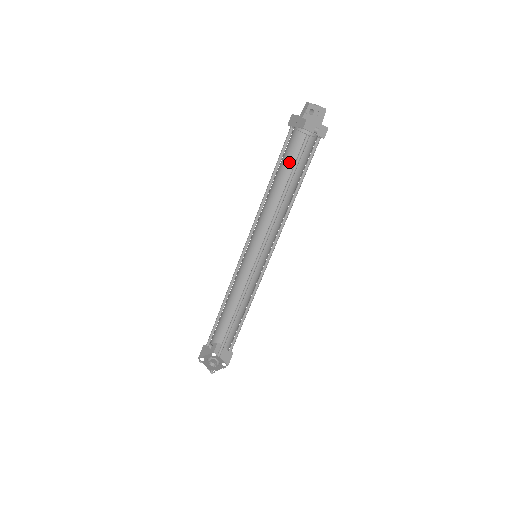
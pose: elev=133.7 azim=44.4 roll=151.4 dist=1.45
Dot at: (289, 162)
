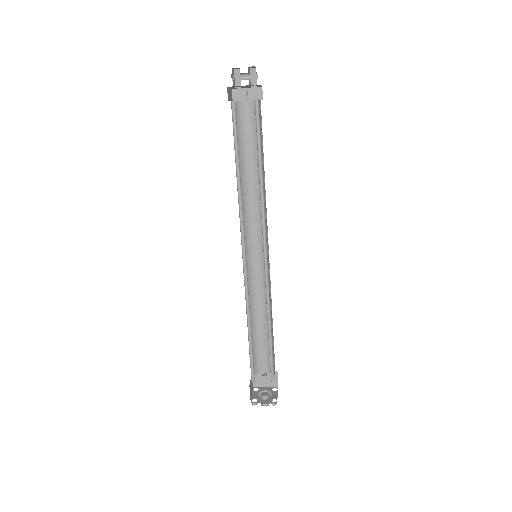
Dot at: occluded
